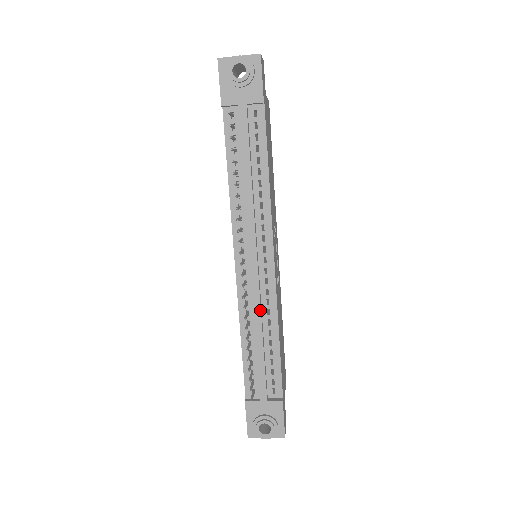
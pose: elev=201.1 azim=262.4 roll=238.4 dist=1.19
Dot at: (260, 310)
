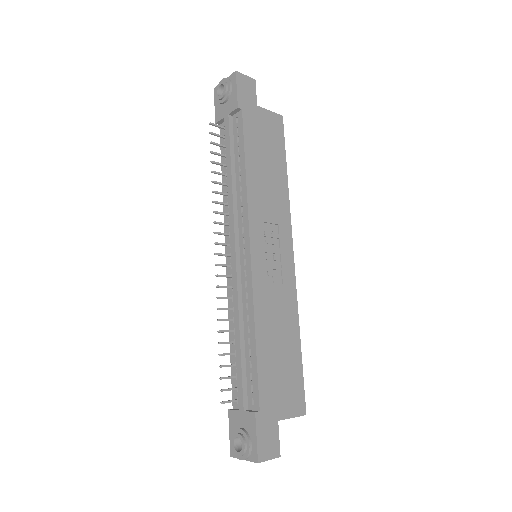
Dot at: (238, 303)
